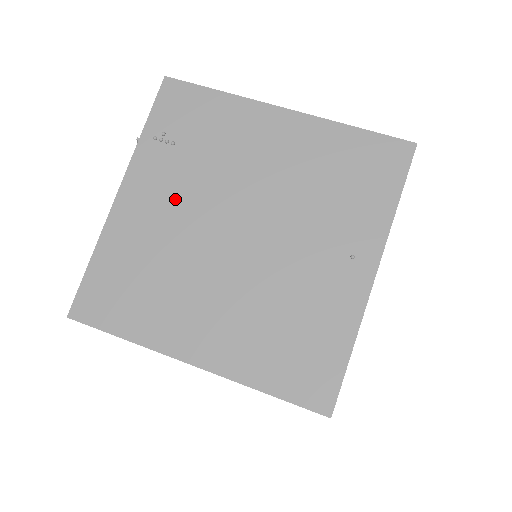
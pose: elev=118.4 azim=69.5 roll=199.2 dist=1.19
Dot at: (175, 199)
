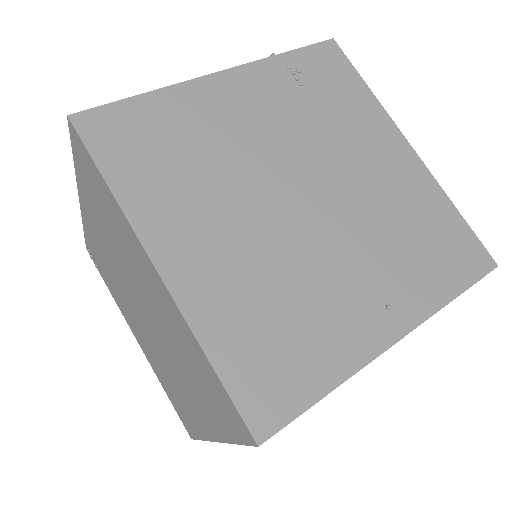
Dot at: (267, 122)
